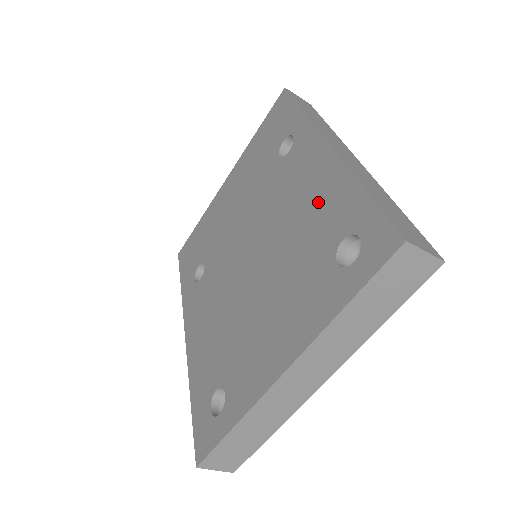
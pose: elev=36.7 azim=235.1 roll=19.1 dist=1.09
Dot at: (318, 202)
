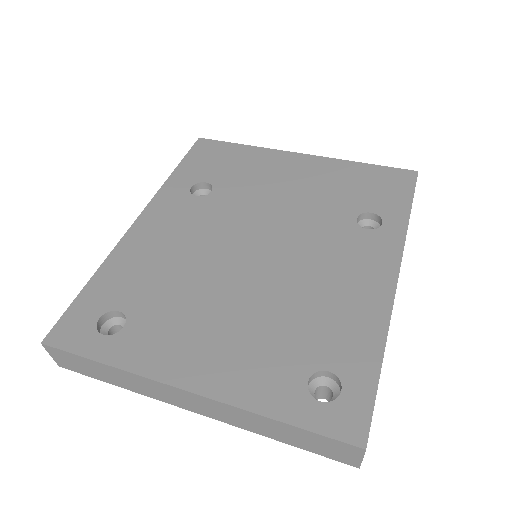
Dot at: (344, 311)
